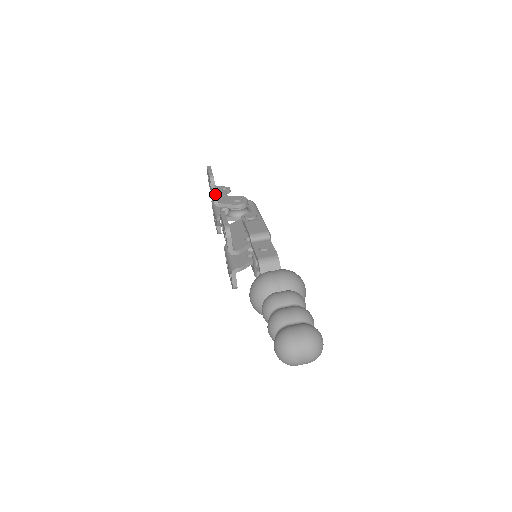
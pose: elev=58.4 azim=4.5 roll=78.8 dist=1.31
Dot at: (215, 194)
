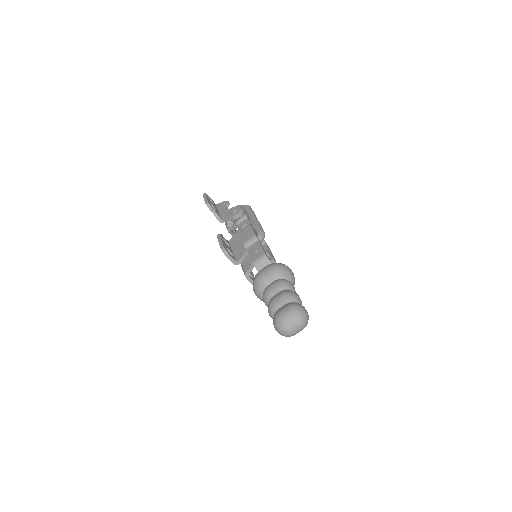
Dot at: (216, 215)
